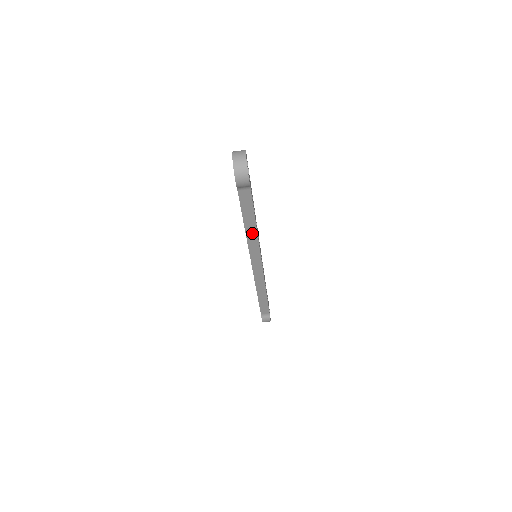
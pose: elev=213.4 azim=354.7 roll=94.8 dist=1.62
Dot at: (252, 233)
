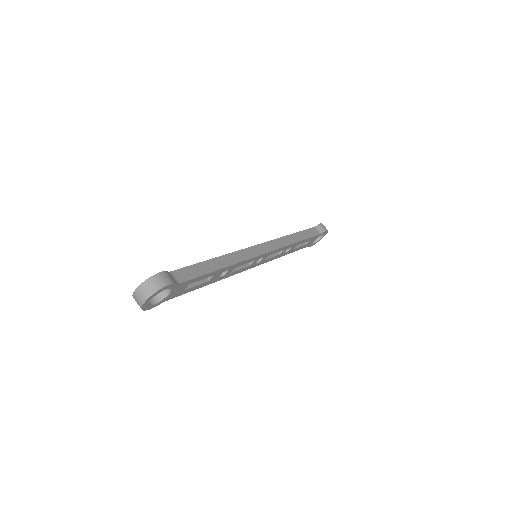
Dot at: occluded
